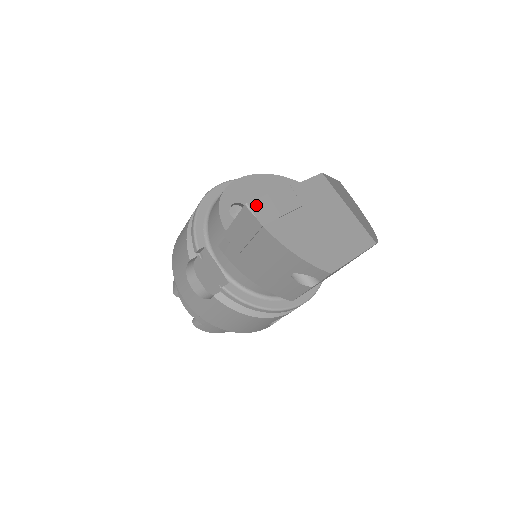
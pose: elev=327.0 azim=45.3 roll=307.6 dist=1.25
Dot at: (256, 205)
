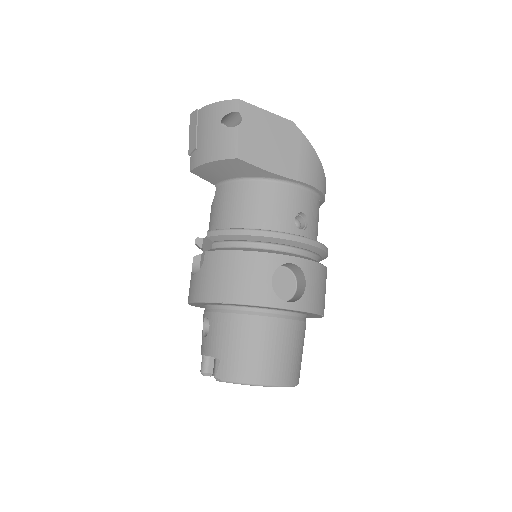
Dot at: occluded
